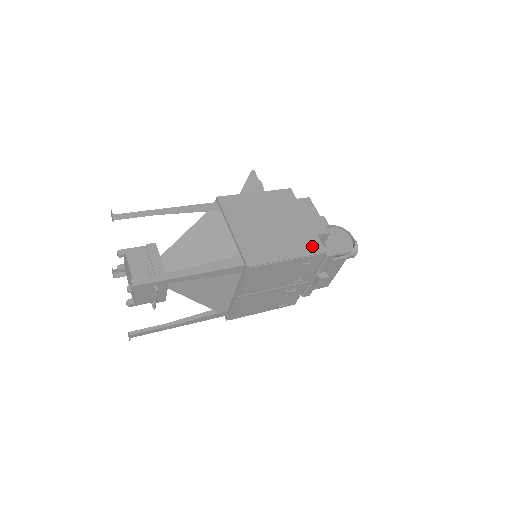
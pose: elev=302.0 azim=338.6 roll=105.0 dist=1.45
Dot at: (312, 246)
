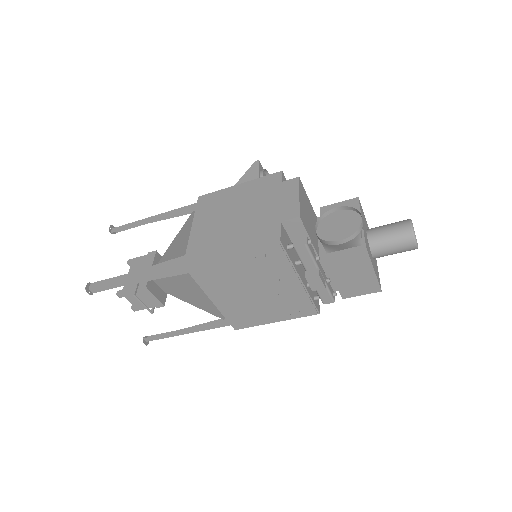
Dot at: (266, 236)
